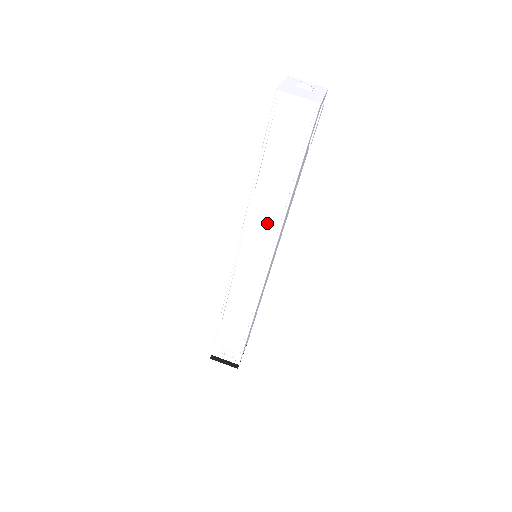
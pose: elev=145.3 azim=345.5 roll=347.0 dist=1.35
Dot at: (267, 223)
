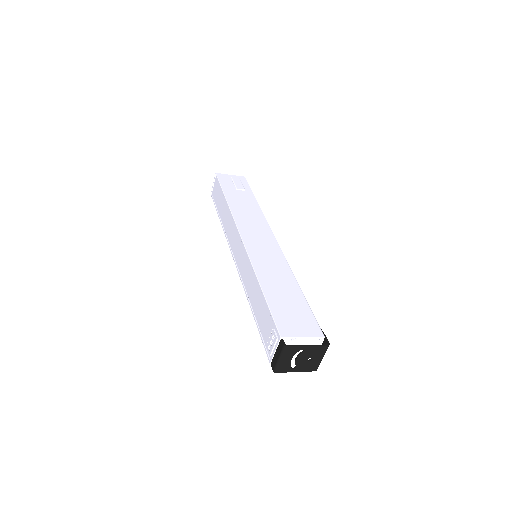
Dot at: (231, 227)
